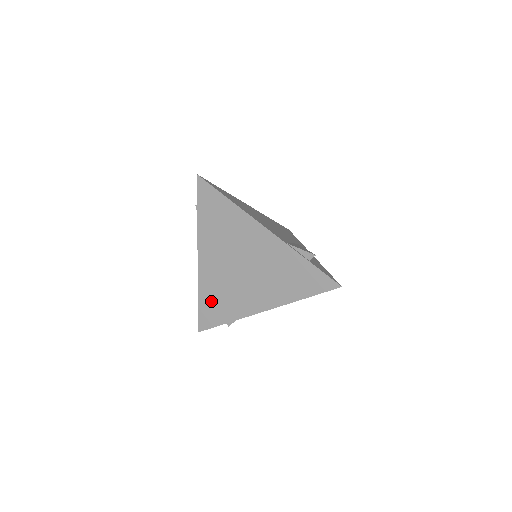
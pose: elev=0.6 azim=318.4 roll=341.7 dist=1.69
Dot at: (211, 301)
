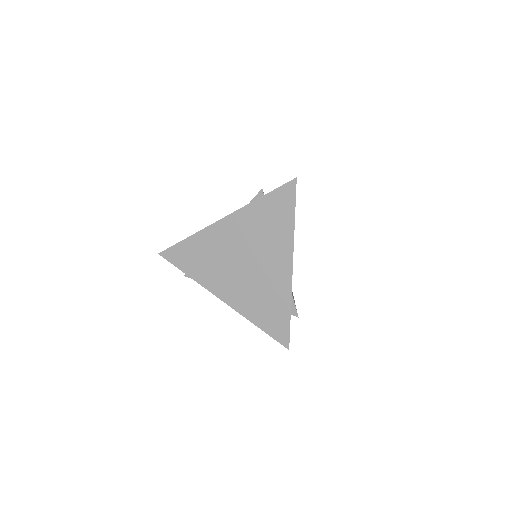
Dot at: (264, 314)
